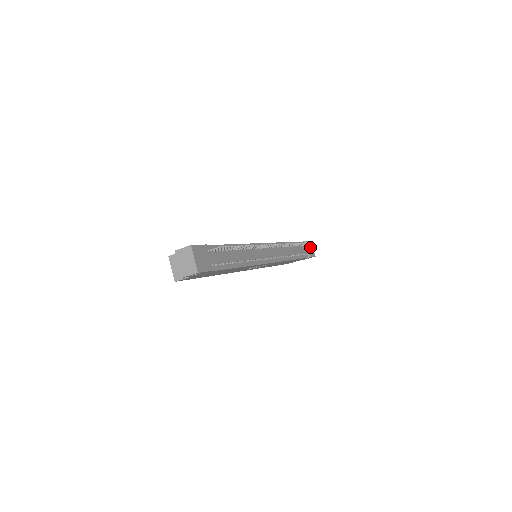
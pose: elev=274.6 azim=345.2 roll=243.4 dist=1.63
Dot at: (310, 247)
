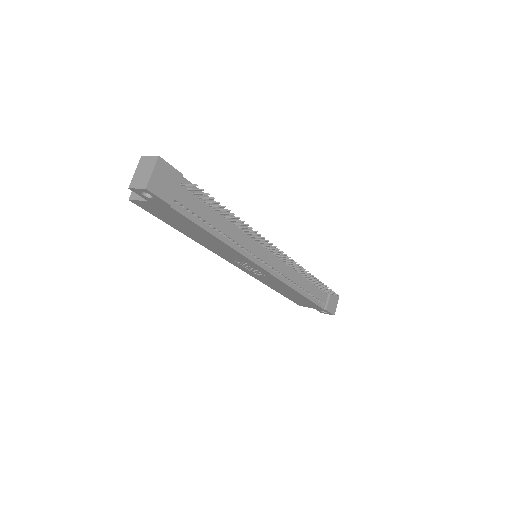
Dot at: (334, 301)
